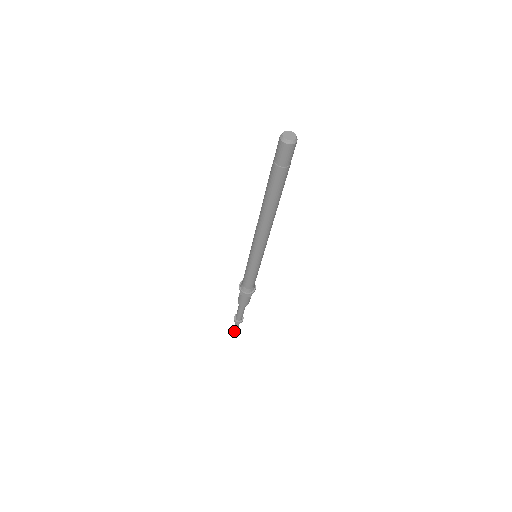
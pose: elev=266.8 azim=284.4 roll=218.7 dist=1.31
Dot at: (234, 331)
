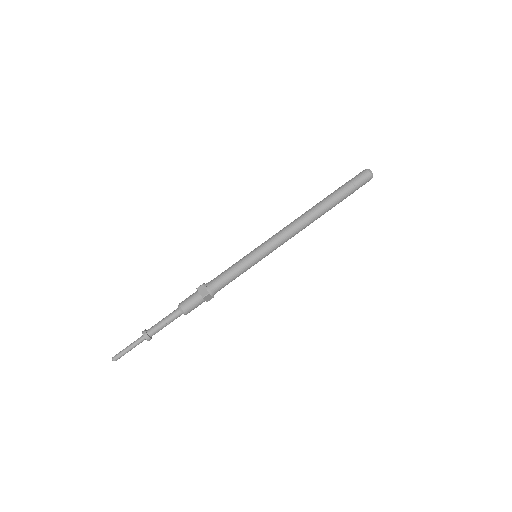
Dot at: (119, 353)
